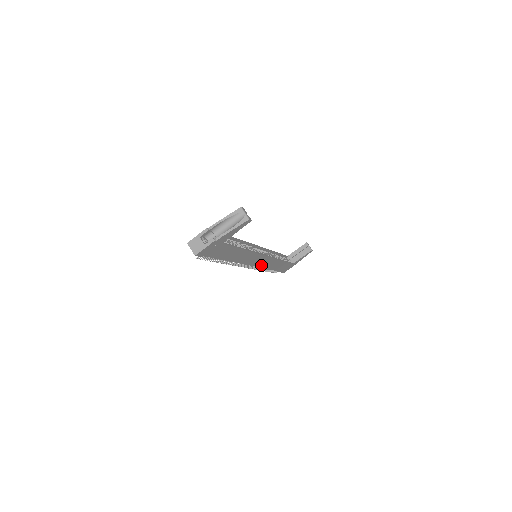
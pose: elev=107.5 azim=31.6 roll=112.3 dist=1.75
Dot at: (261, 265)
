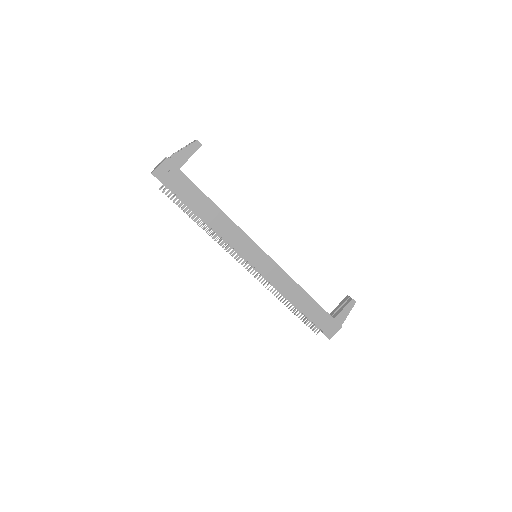
Dot at: (268, 276)
